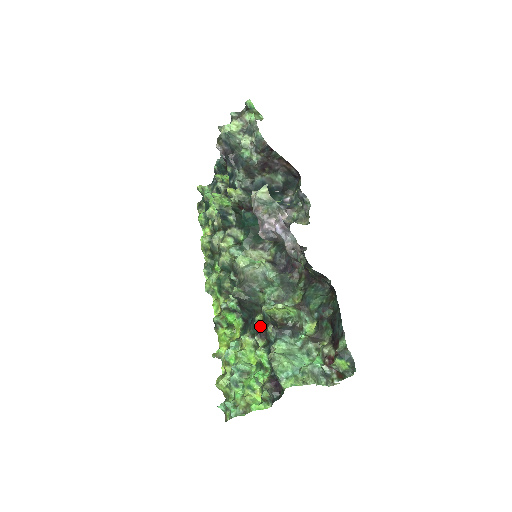
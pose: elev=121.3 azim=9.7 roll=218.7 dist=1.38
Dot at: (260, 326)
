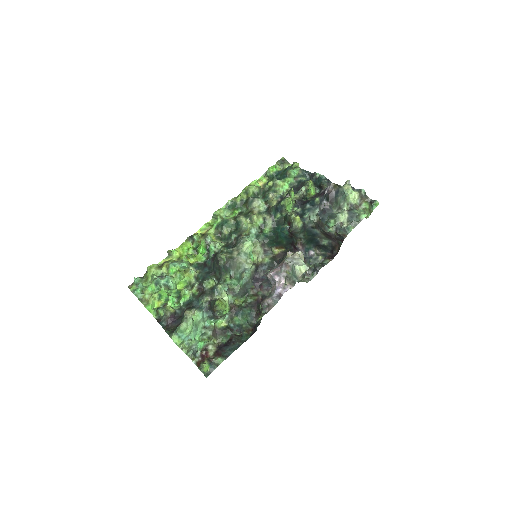
Dot at: (206, 287)
